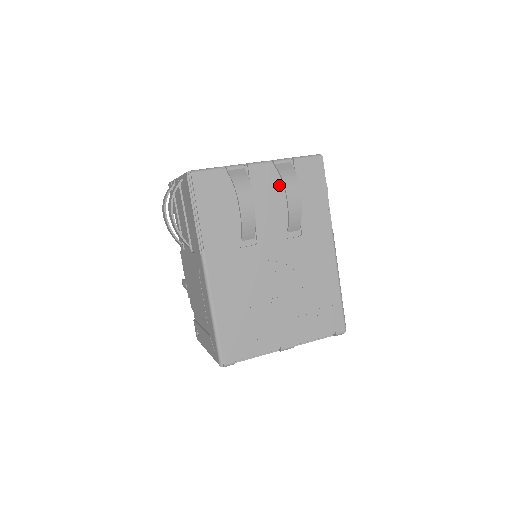
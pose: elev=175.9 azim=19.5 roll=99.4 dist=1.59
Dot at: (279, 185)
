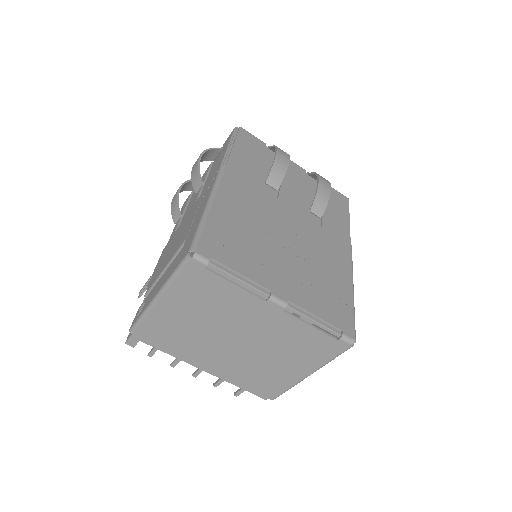
Dot at: (309, 187)
